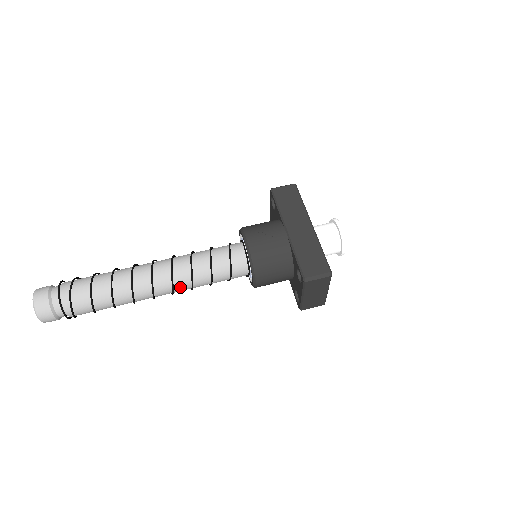
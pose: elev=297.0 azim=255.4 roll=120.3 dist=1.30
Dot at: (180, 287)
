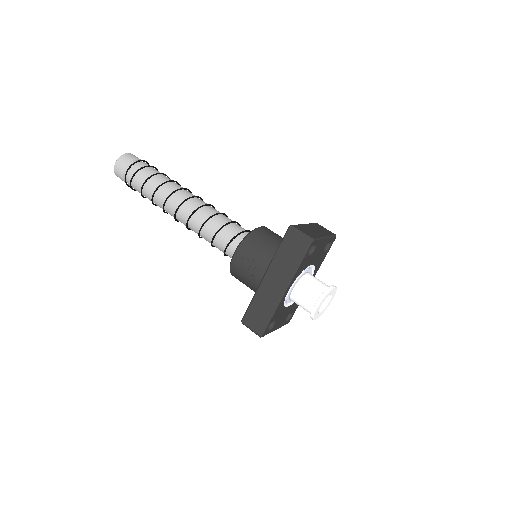
Dot at: occluded
